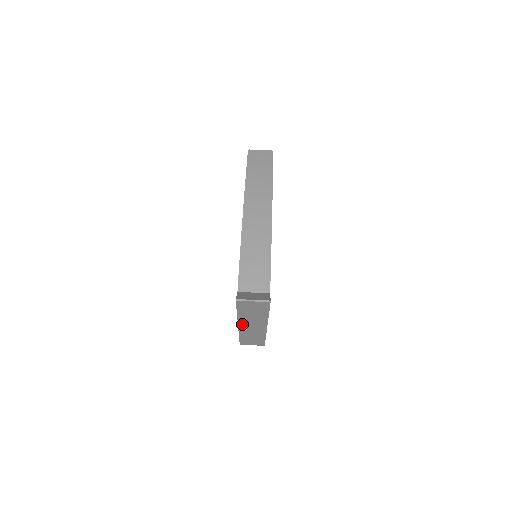
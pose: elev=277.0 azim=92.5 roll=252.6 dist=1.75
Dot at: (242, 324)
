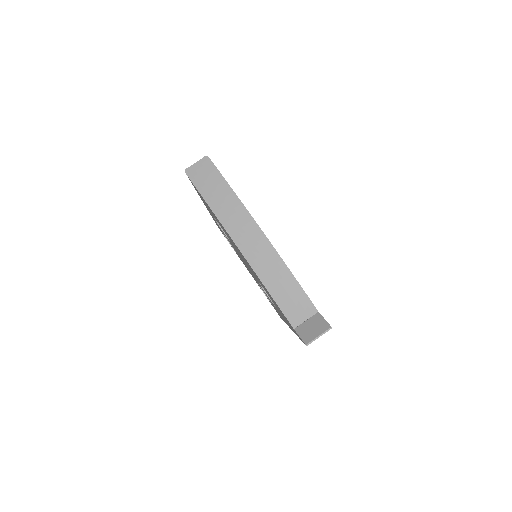
Dot at: occluded
